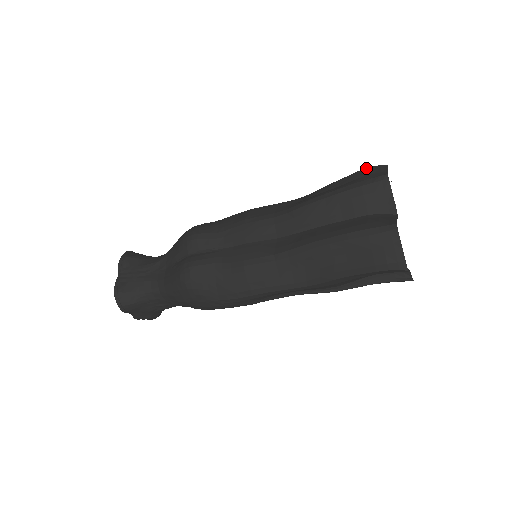
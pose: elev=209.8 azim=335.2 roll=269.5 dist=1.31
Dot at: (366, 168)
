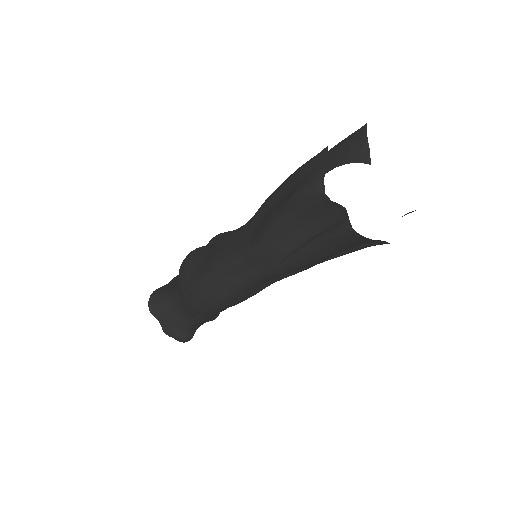
Dot at: occluded
